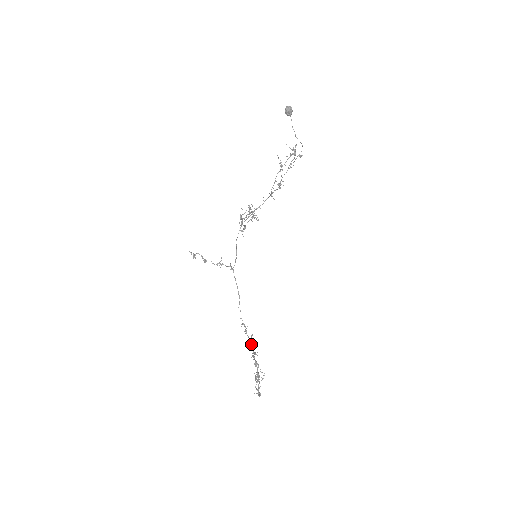
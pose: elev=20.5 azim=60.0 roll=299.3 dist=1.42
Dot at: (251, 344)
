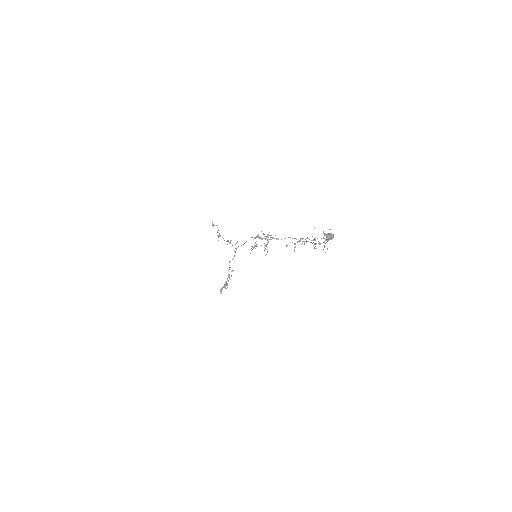
Dot at: (229, 276)
